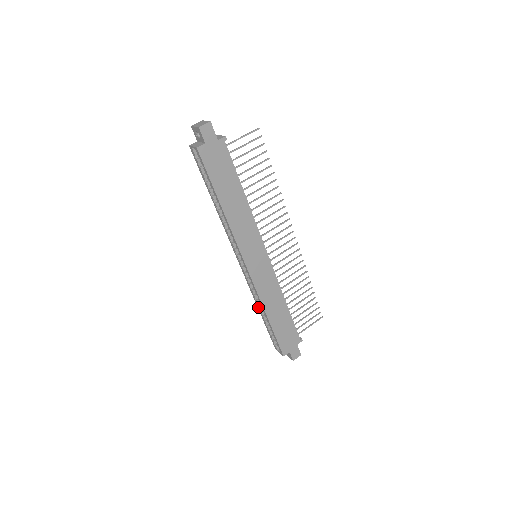
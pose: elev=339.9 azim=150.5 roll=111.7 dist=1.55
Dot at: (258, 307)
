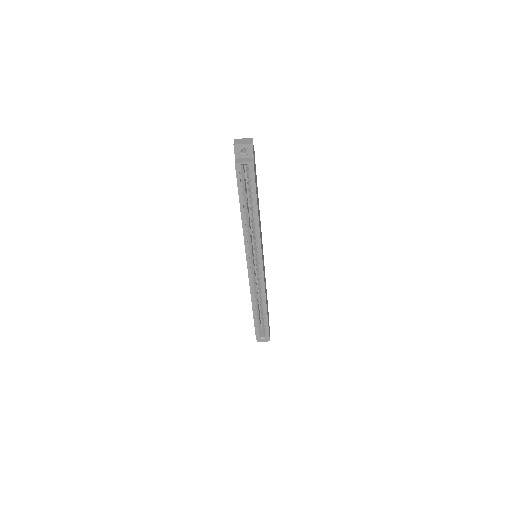
Dot at: (254, 304)
